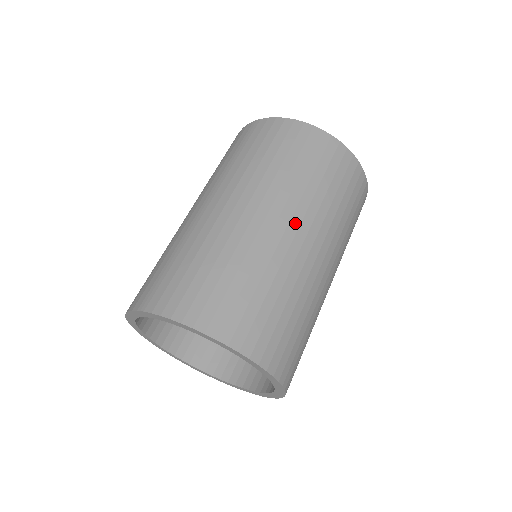
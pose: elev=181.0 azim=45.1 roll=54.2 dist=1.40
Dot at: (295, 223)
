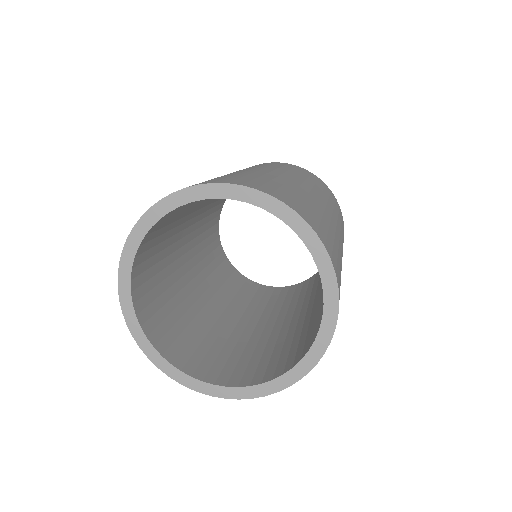
Dot at: (335, 219)
